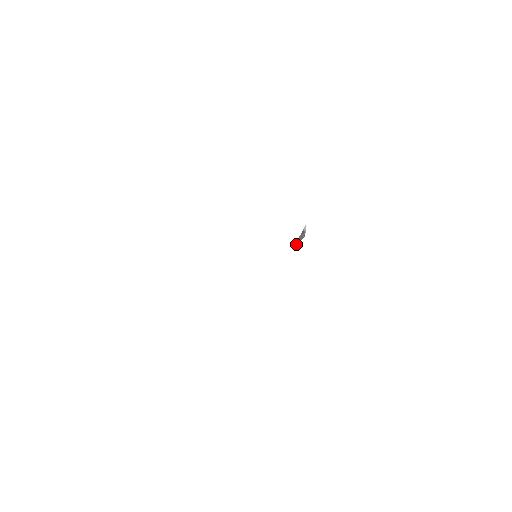
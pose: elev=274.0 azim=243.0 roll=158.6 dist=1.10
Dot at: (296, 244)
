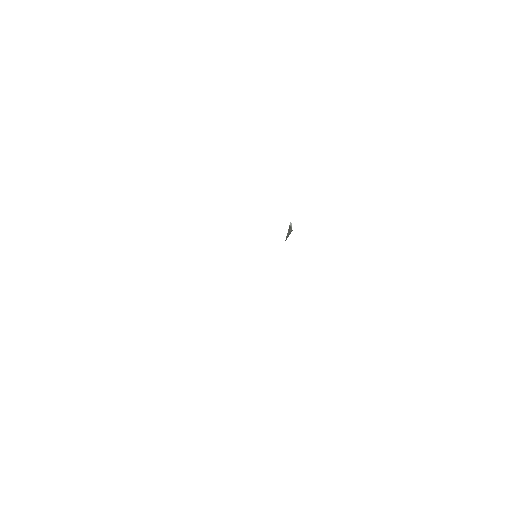
Dot at: (286, 238)
